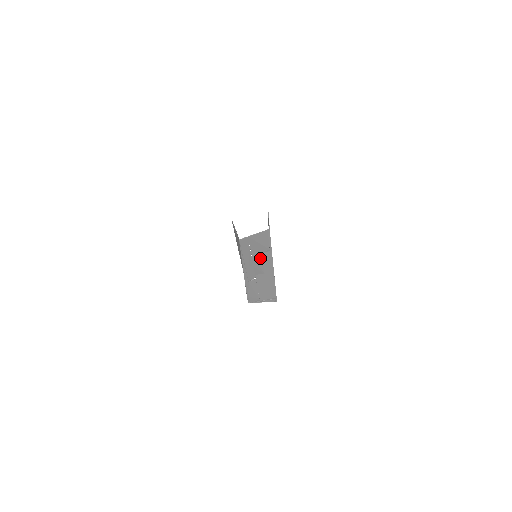
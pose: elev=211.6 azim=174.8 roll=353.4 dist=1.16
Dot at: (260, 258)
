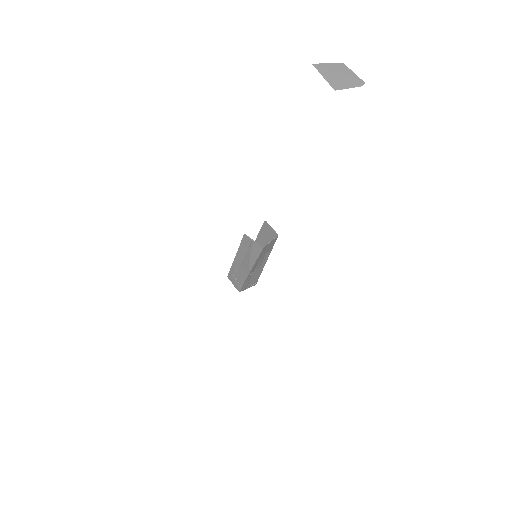
Dot at: (263, 257)
